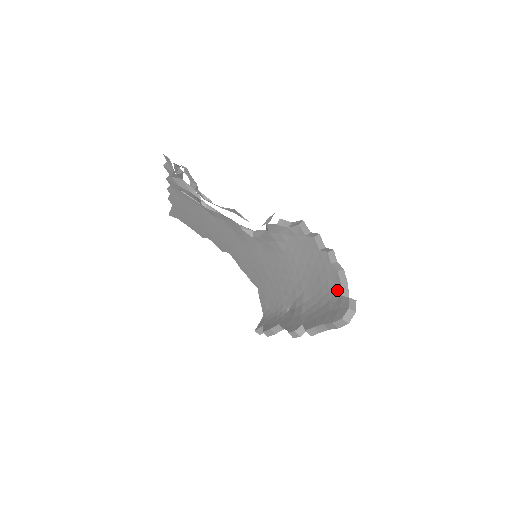
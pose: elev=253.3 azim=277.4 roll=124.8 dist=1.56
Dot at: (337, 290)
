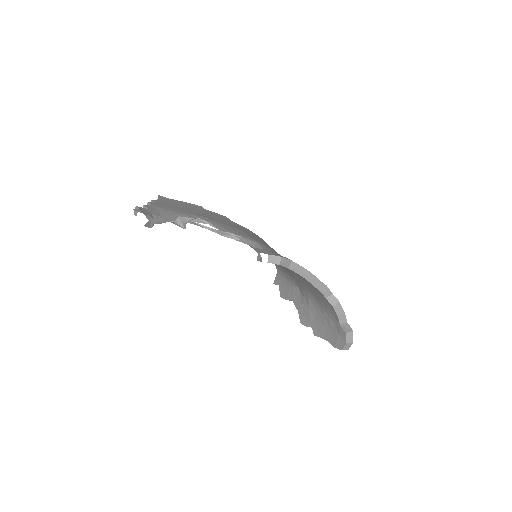
Dot at: (335, 317)
